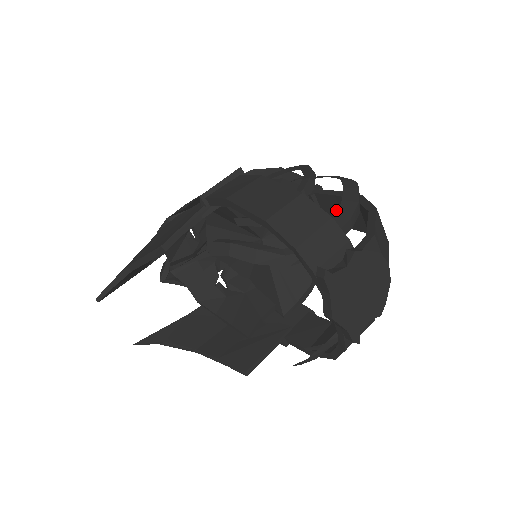
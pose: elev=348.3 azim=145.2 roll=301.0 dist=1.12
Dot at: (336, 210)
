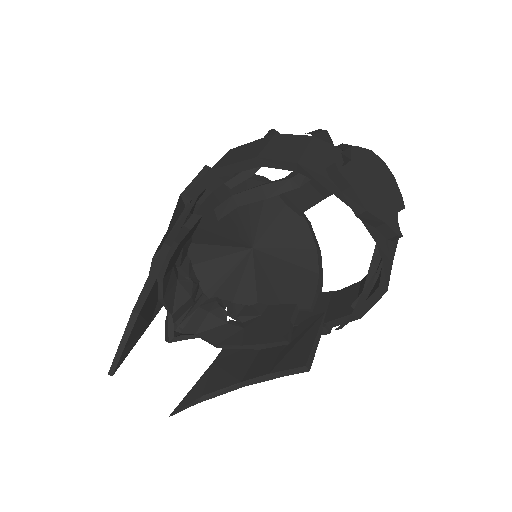
Dot at: (306, 188)
